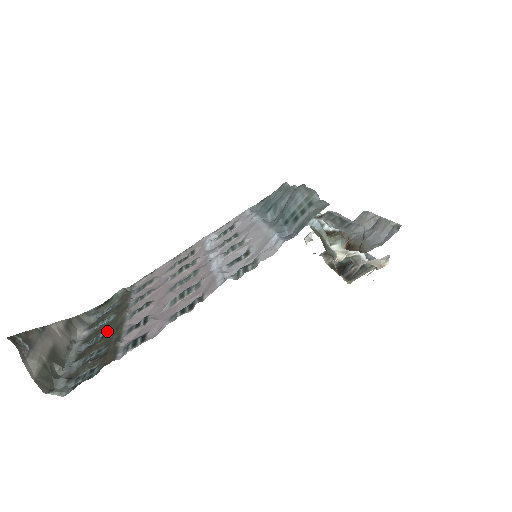
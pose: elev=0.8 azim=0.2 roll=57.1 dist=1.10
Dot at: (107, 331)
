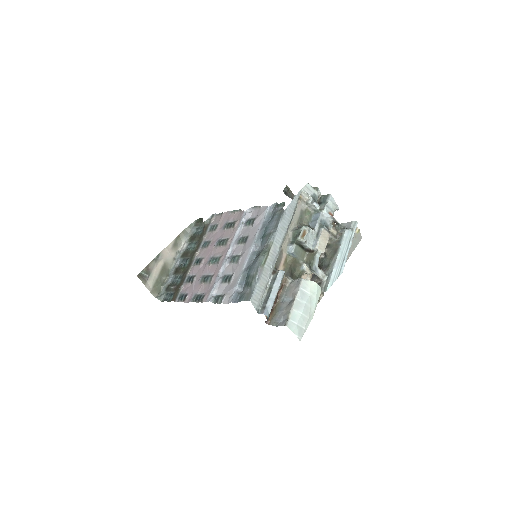
Dot at: (187, 262)
